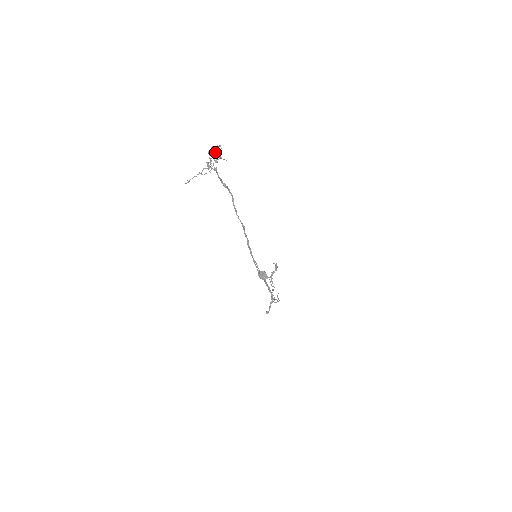
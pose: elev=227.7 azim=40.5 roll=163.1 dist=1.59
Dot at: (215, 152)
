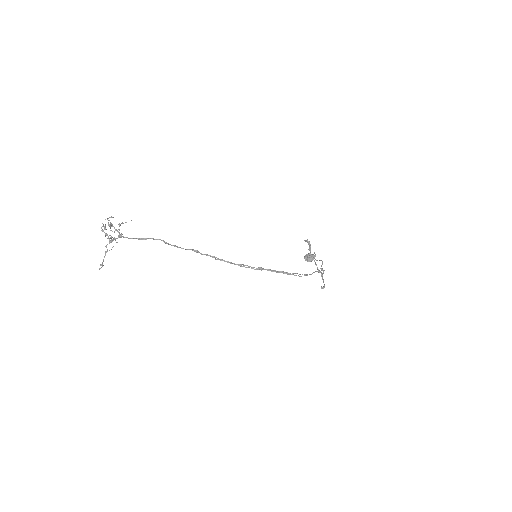
Dot at: occluded
